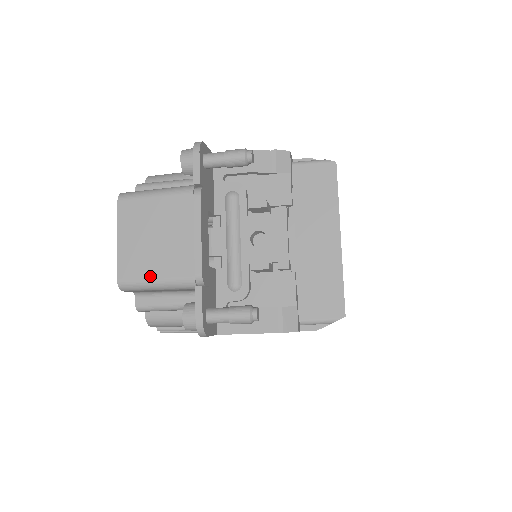
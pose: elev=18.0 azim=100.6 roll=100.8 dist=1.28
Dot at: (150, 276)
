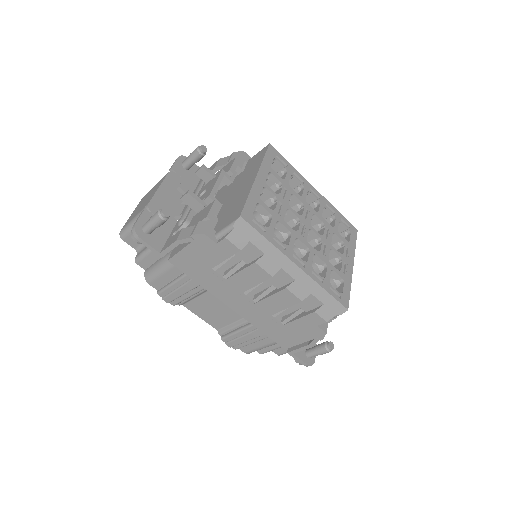
Dot at: (131, 220)
